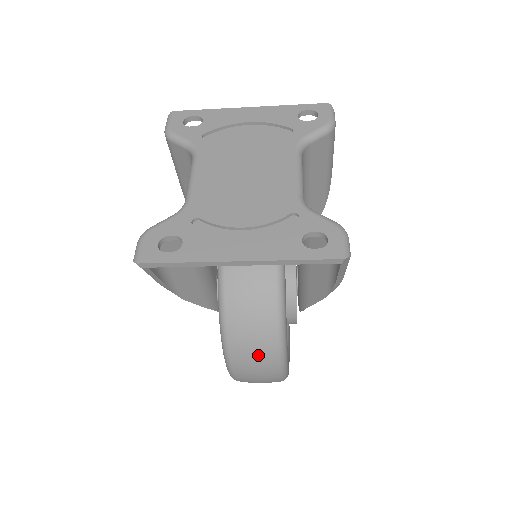
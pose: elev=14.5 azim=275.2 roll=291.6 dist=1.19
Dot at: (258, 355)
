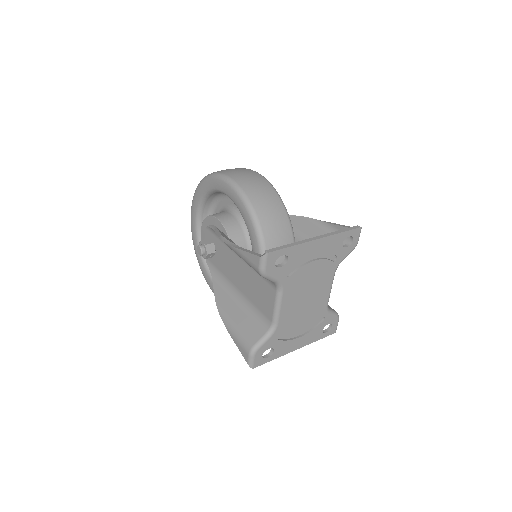
Dot at: occluded
